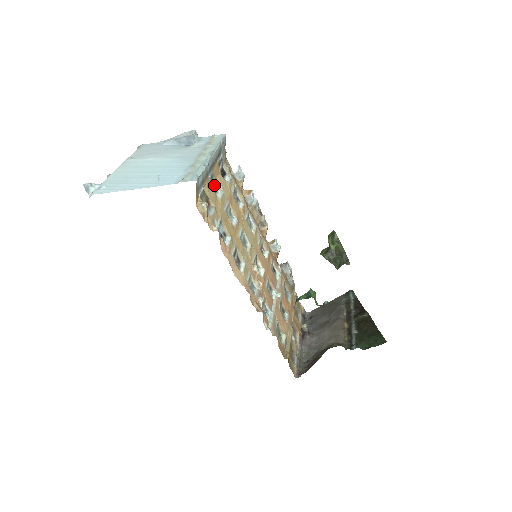
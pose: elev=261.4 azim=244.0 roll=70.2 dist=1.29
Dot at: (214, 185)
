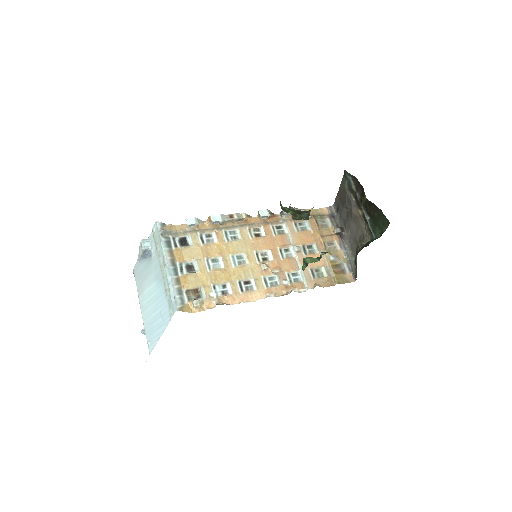
Dot at: (188, 267)
